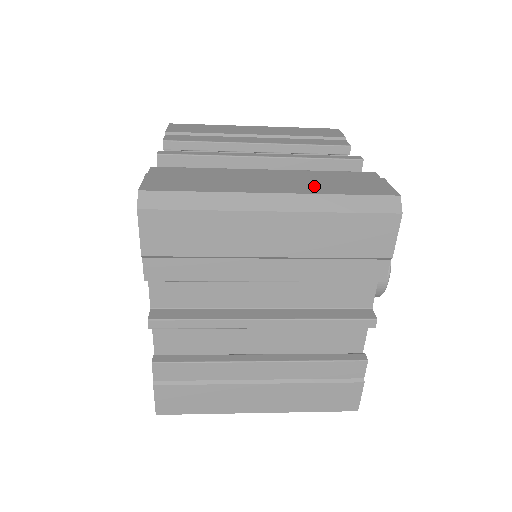
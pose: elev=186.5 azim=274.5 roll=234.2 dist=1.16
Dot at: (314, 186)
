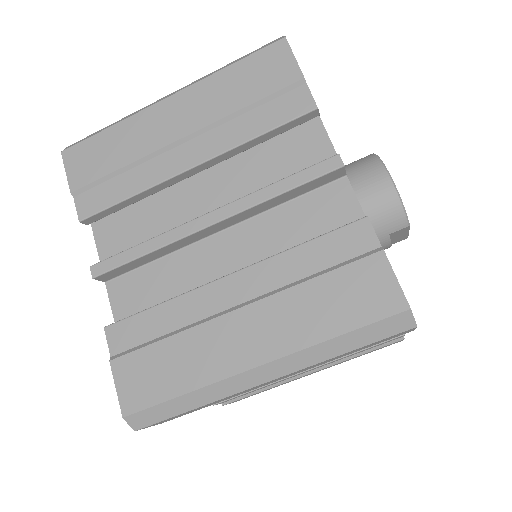
Dot at: occluded
